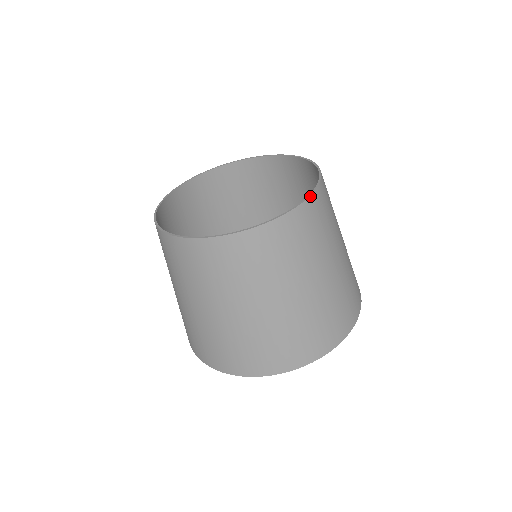
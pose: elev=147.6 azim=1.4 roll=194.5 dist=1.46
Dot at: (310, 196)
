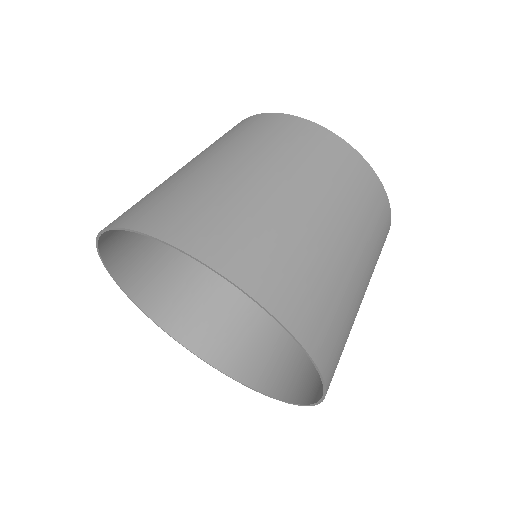
Dot at: occluded
